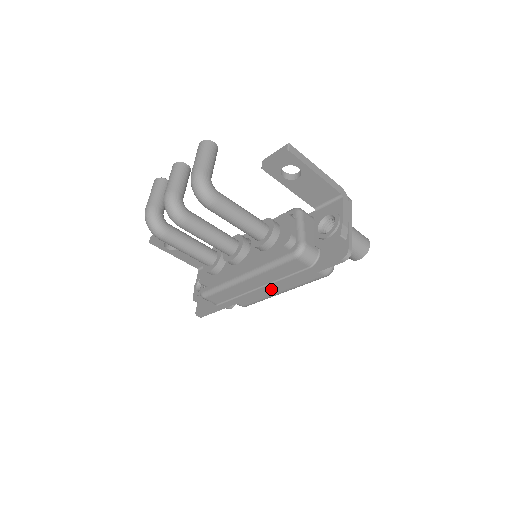
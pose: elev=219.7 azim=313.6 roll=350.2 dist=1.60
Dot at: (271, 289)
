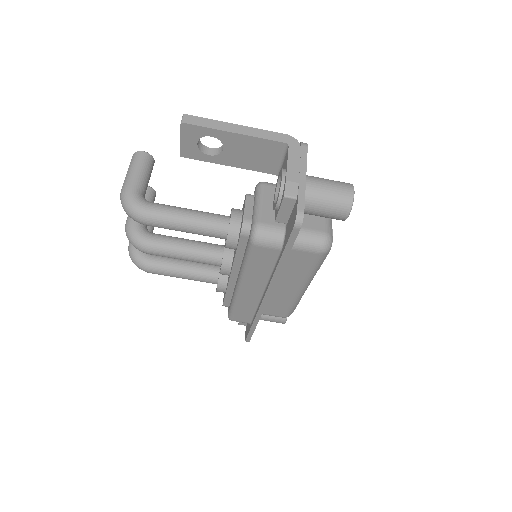
Dot at: (270, 291)
